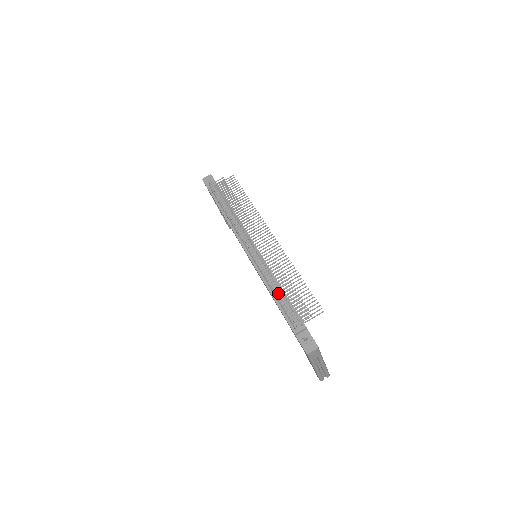
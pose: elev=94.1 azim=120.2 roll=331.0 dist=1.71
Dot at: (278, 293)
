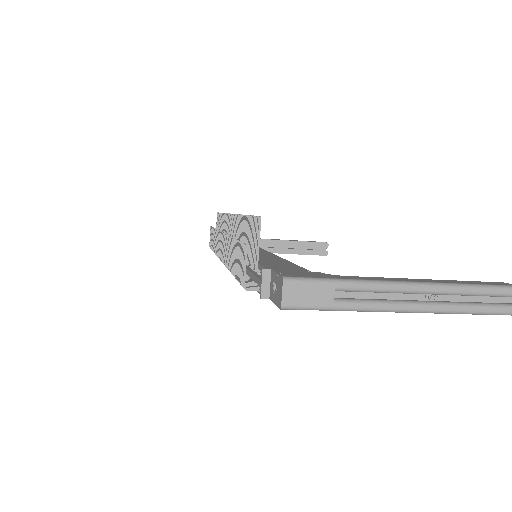
Dot at: occluded
